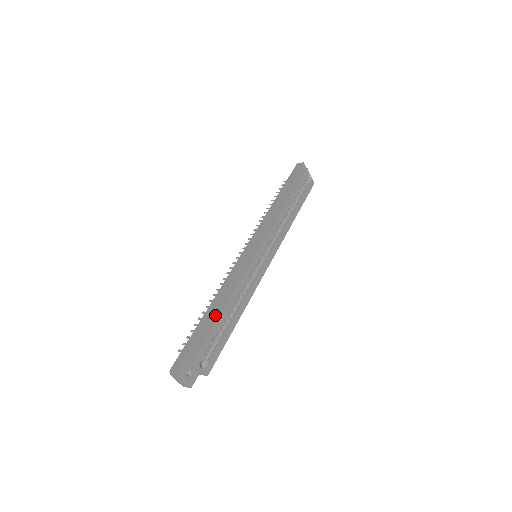
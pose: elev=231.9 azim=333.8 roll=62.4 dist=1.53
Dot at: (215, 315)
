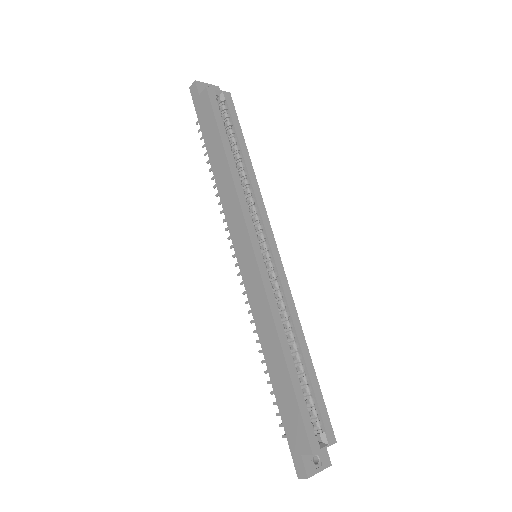
Dot at: (284, 379)
